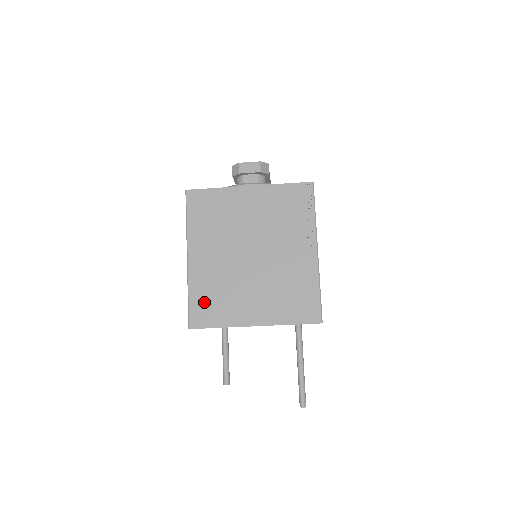
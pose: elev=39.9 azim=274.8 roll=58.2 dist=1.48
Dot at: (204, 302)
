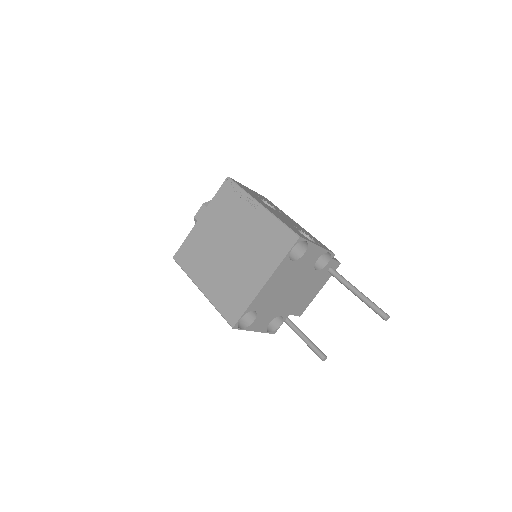
Dot at: (228, 304)
